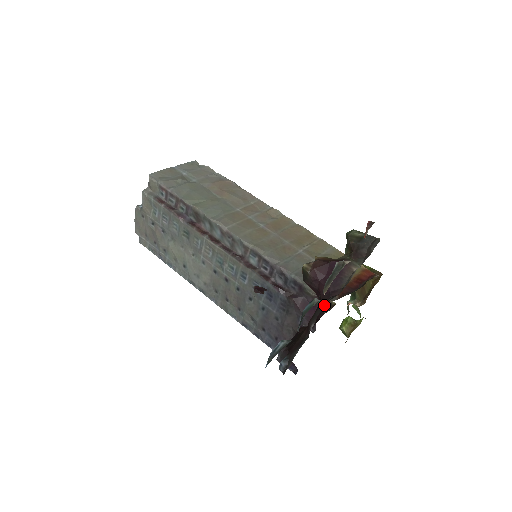
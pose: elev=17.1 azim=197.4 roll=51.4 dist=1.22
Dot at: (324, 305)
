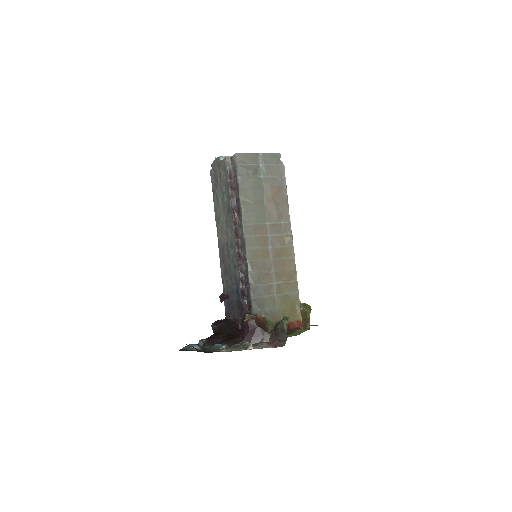
Dot at: occluded
